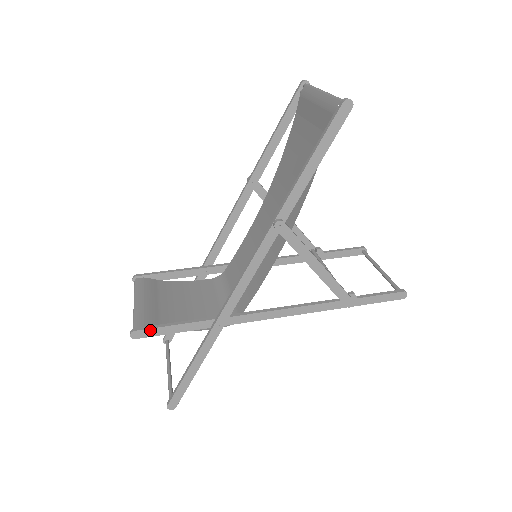
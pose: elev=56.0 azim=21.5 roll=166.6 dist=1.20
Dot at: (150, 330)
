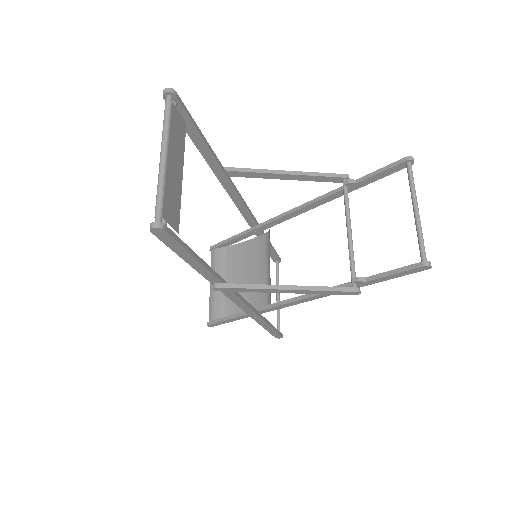
Dot at: (216, 323)
